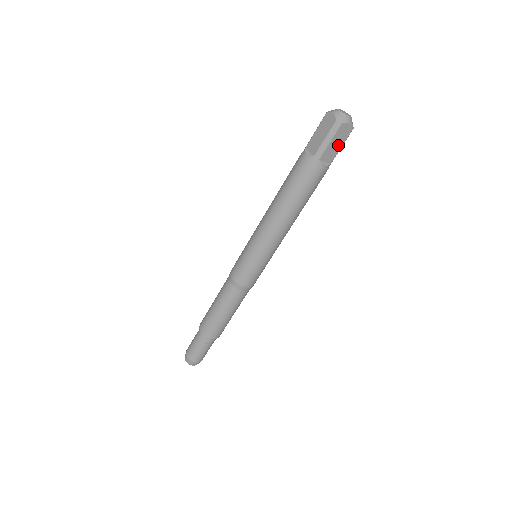
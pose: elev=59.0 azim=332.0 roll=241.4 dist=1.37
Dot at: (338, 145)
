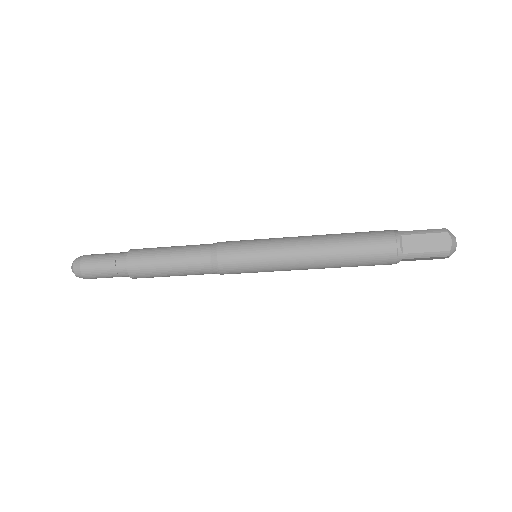
Dot at: (423, 259)
